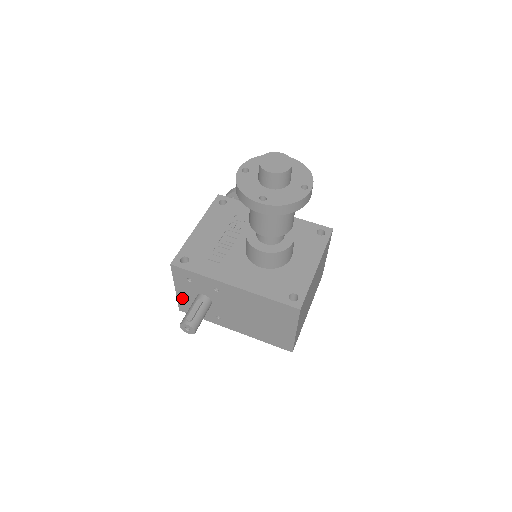
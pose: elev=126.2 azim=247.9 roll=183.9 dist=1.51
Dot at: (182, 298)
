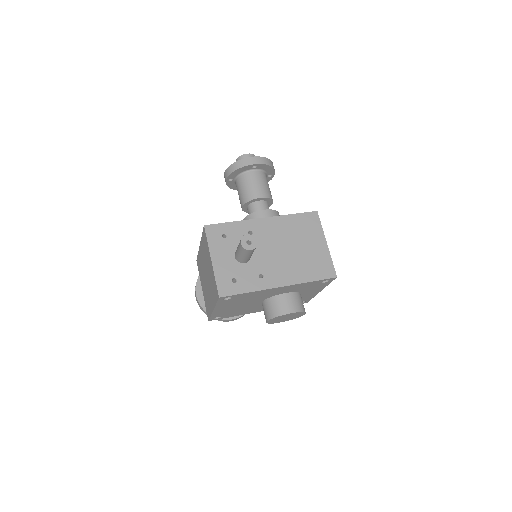
Dot at: (220, 271)
